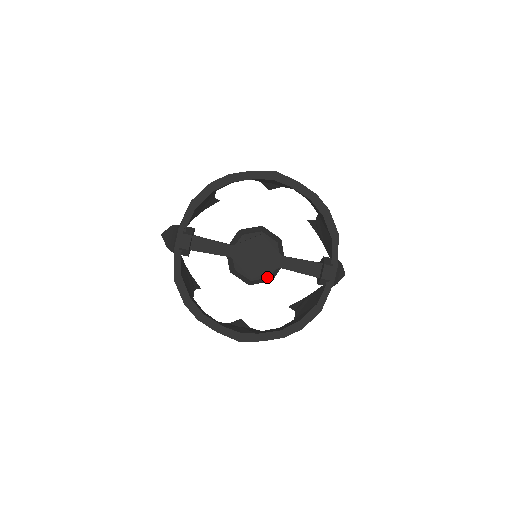
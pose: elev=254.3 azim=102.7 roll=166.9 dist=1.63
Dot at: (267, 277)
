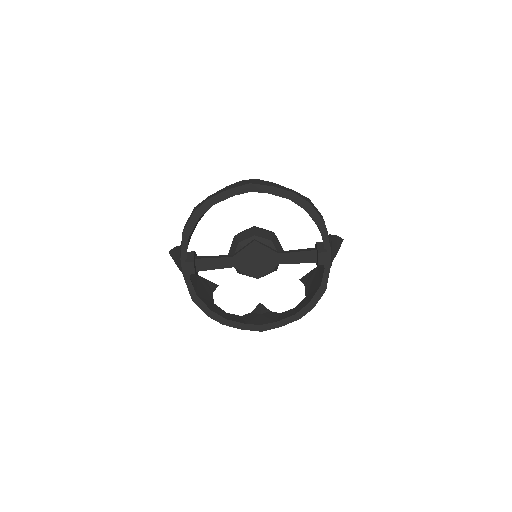
Dot at: (271, 272)
